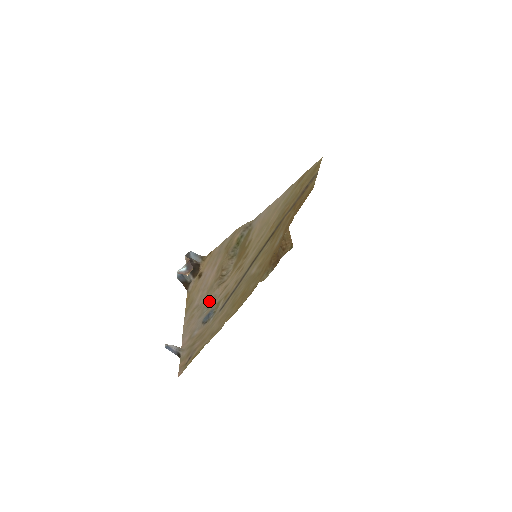
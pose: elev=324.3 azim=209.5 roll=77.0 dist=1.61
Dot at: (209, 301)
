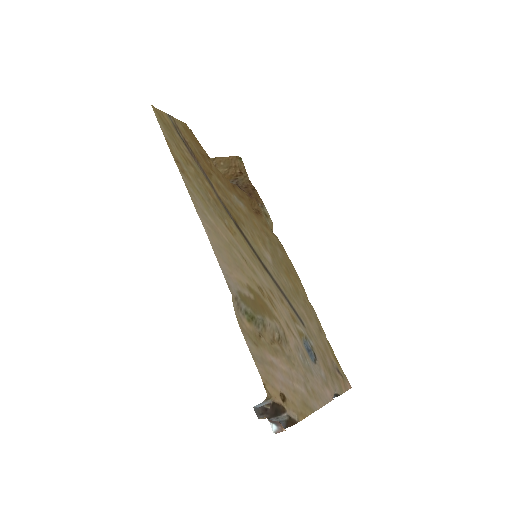
Dot at: (299, 357)
